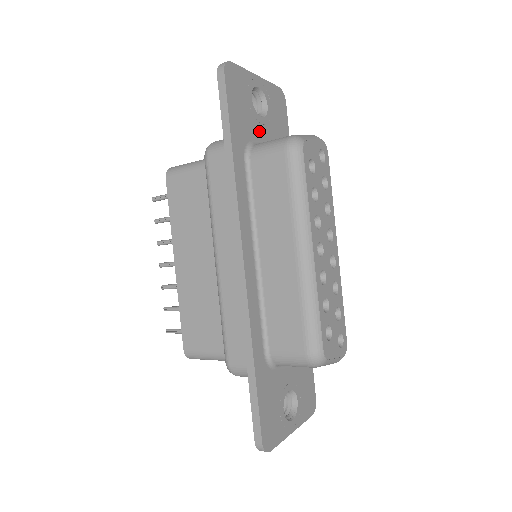
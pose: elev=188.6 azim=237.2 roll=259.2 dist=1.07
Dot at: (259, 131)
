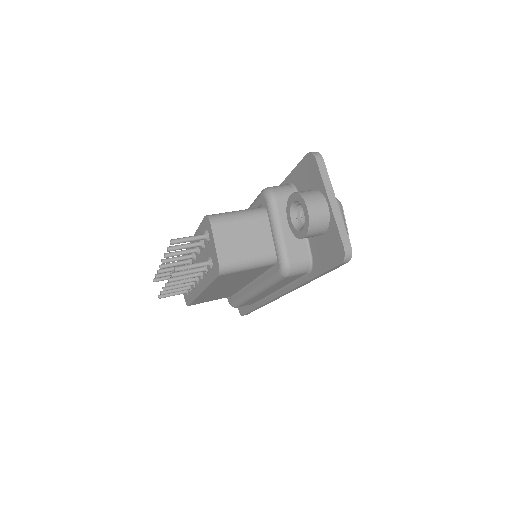
Dot at: occluded
